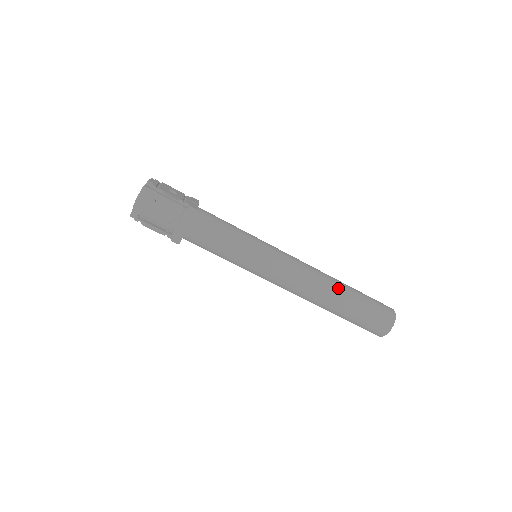
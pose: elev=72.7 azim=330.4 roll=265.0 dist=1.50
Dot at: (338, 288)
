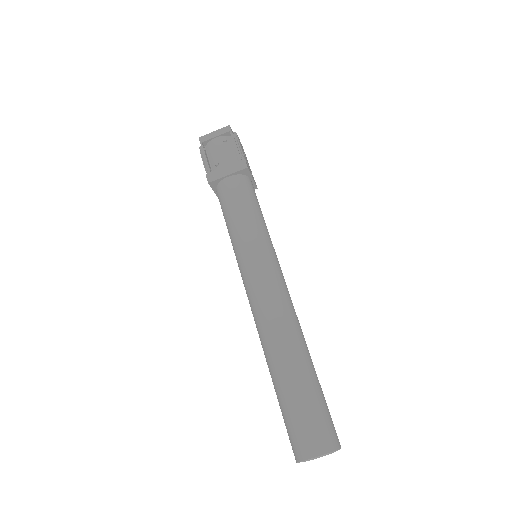
Dot at: (301, 347)
